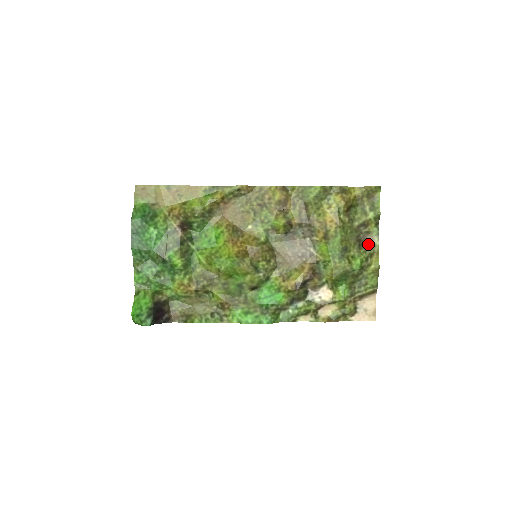
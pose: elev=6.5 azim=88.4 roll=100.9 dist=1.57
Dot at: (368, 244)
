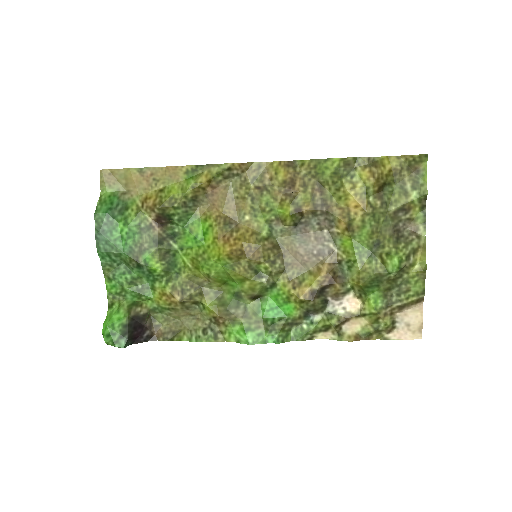
Dot at: (410, 236)
